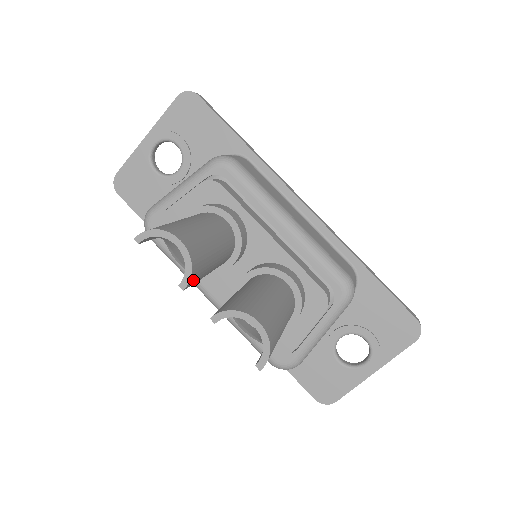
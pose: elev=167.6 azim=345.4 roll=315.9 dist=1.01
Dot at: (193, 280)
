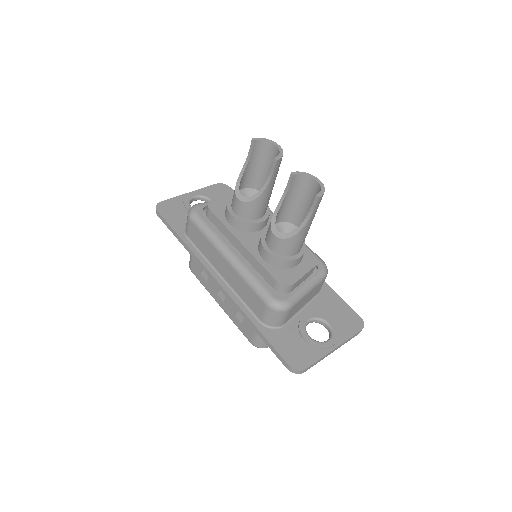
Dot at: (278, 165)
